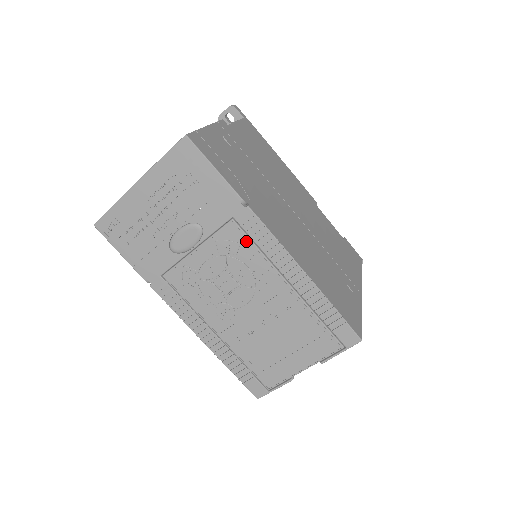
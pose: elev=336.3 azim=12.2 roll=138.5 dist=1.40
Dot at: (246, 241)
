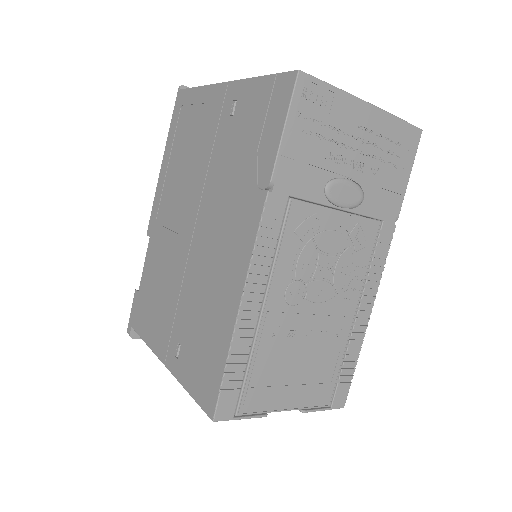
Dot at: (371, 249)
